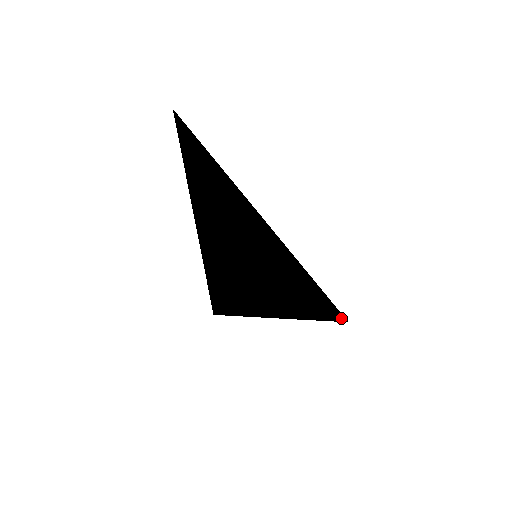
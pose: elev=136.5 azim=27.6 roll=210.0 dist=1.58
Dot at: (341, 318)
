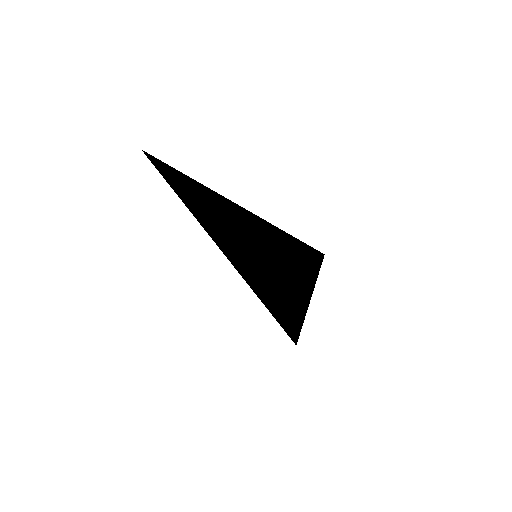
Dot at: (292, 339)
